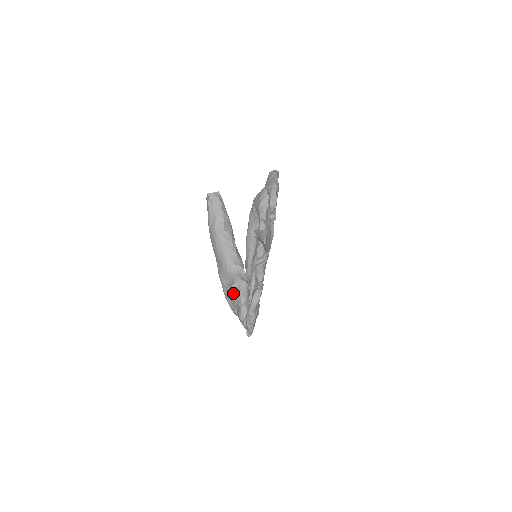
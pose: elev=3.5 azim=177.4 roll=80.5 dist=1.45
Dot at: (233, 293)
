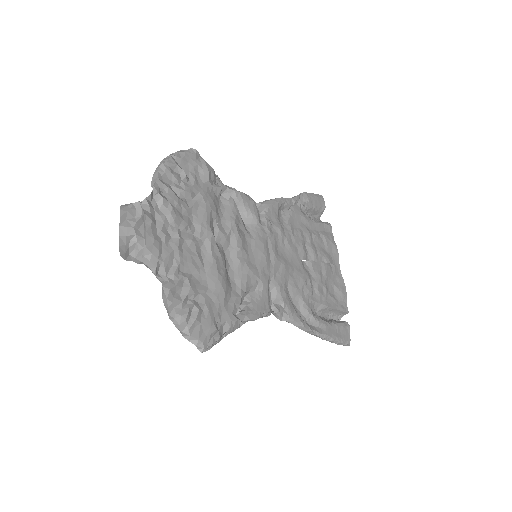
Dot at: occluded
